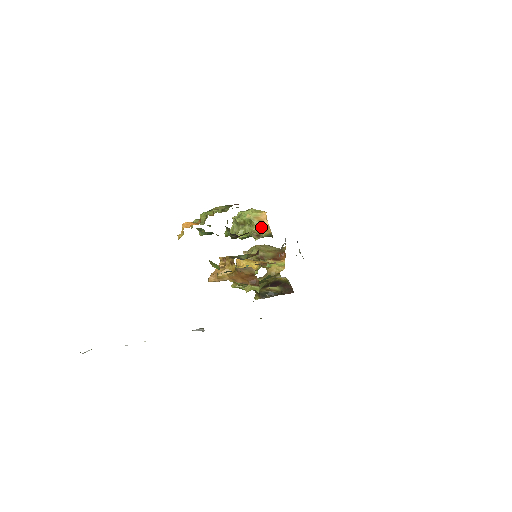
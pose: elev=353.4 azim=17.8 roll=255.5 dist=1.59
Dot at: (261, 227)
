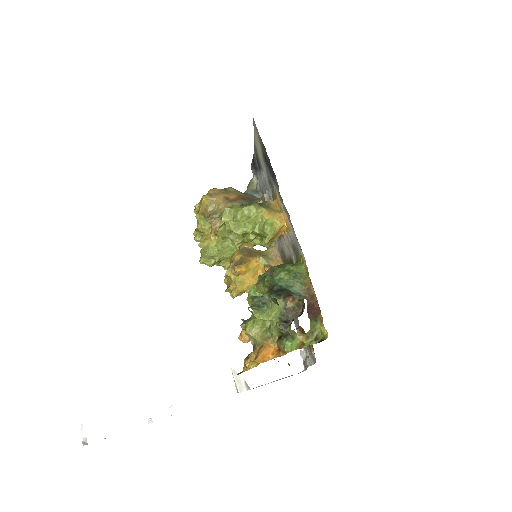
Dot at: occluded
